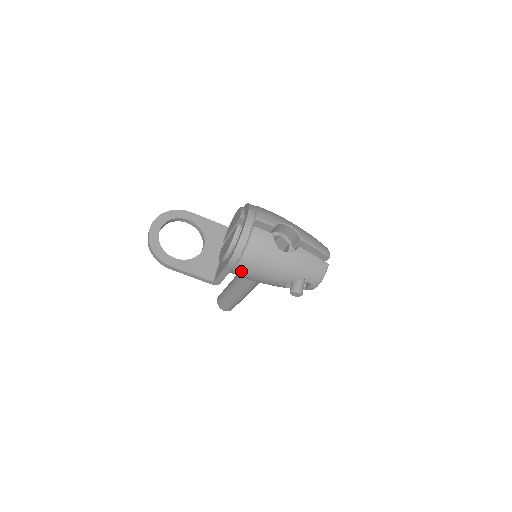
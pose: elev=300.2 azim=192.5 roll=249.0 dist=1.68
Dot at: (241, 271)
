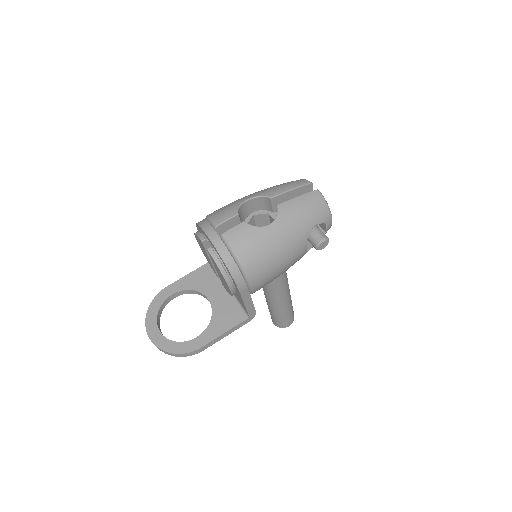
Dot at: (257, 282)
